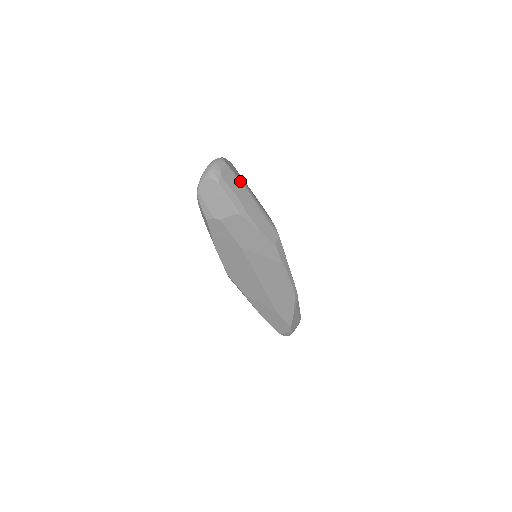
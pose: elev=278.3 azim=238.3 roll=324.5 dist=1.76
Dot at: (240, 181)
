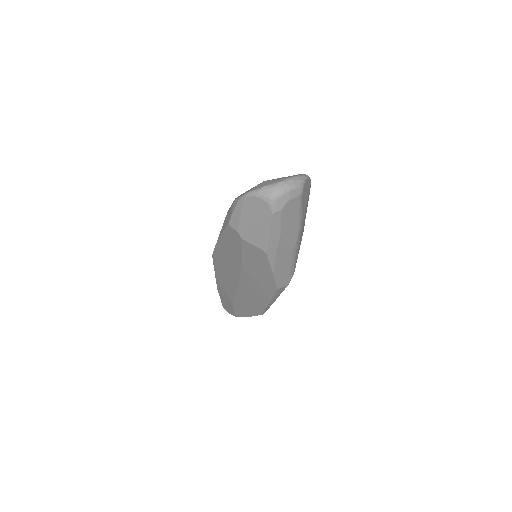
Dot at: (299, 218)
